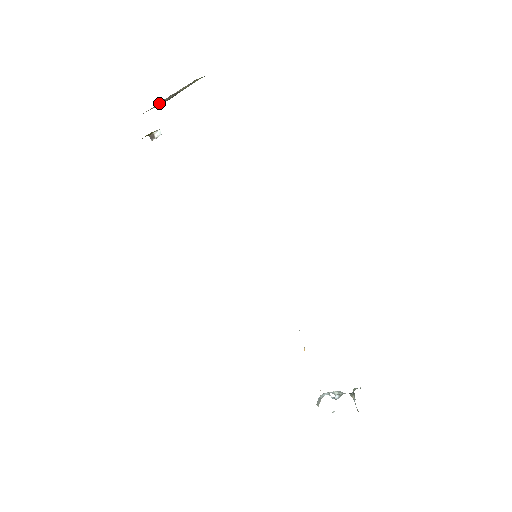
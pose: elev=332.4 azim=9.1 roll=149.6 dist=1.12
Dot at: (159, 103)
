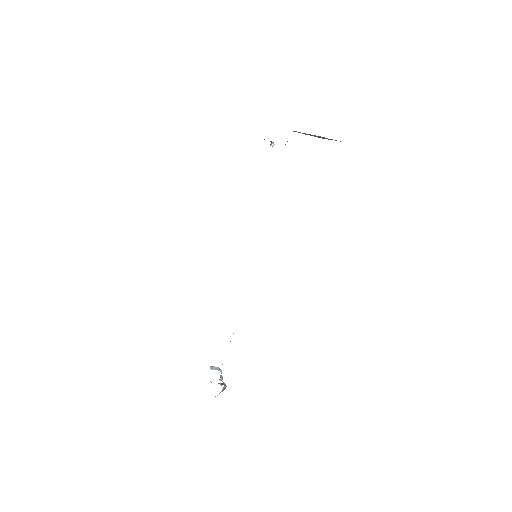
Dot at: occluded
